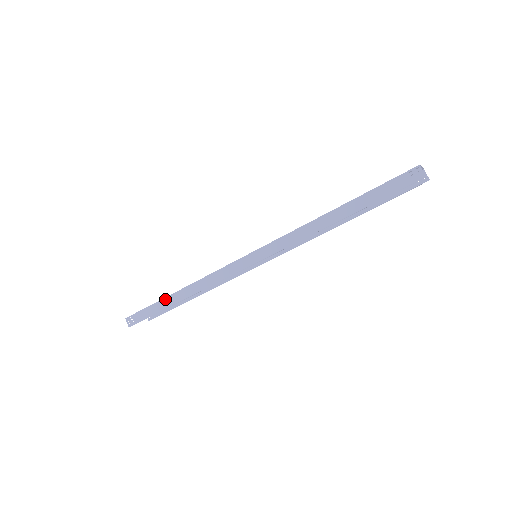
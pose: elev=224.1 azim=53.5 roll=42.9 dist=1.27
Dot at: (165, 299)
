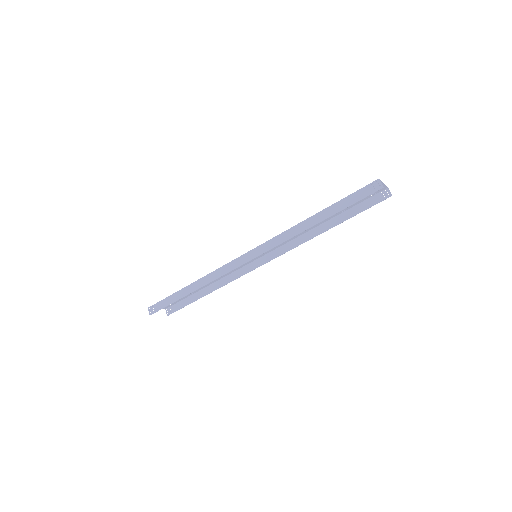
Dot at: (181, 290)
